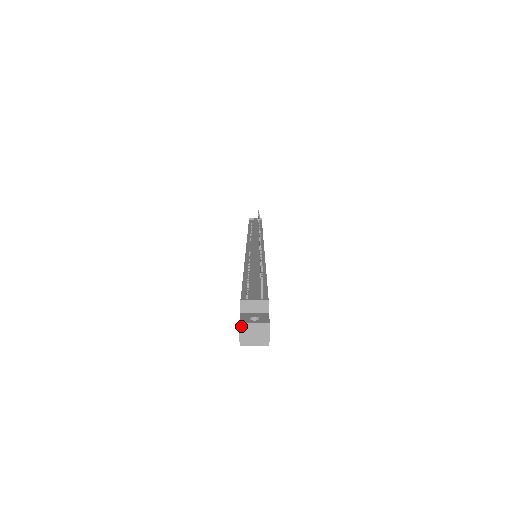
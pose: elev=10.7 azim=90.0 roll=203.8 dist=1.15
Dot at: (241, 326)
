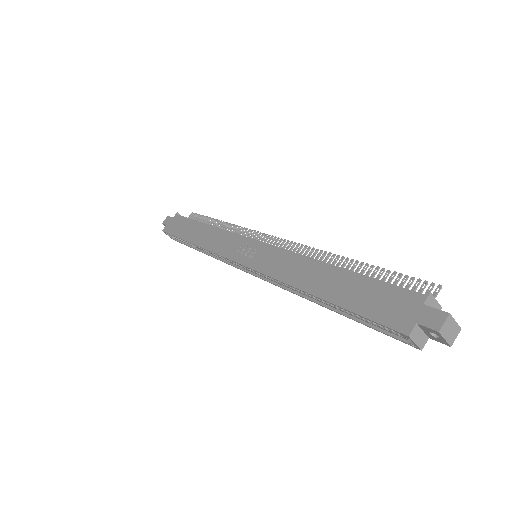
Dot at: (448, 317)
